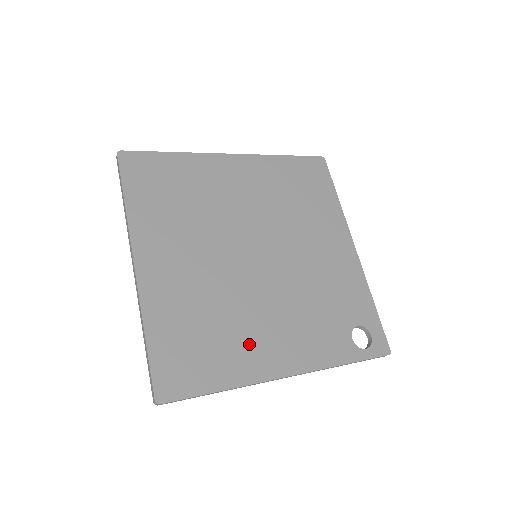
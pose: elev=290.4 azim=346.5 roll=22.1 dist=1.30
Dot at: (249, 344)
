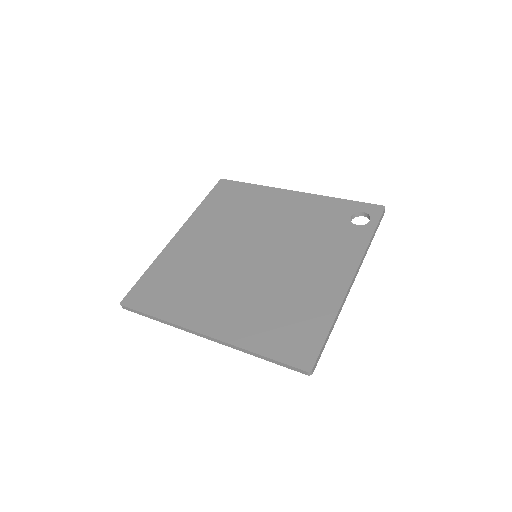
Dot at: (312, 291)
